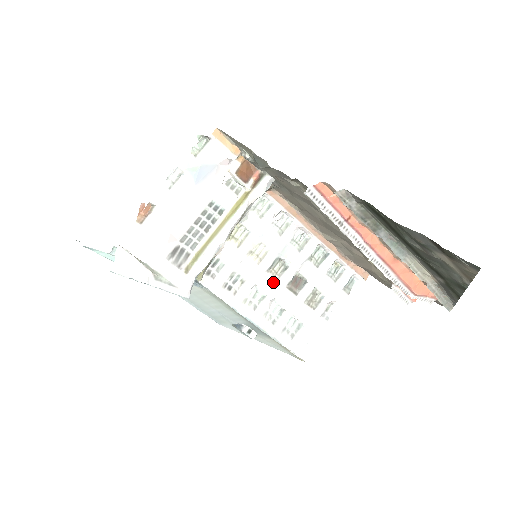
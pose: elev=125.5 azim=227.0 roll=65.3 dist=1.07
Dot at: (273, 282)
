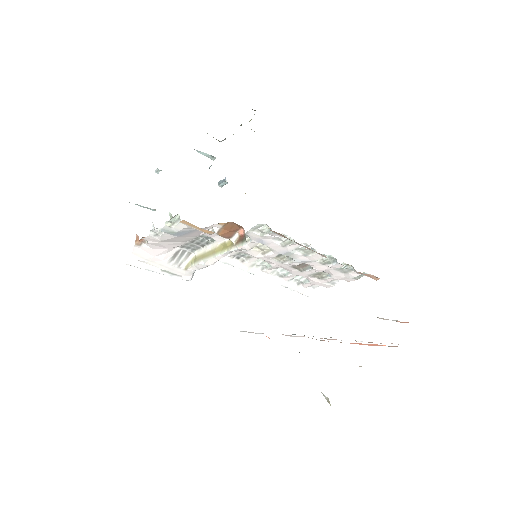
Dot at: (278, 263)
